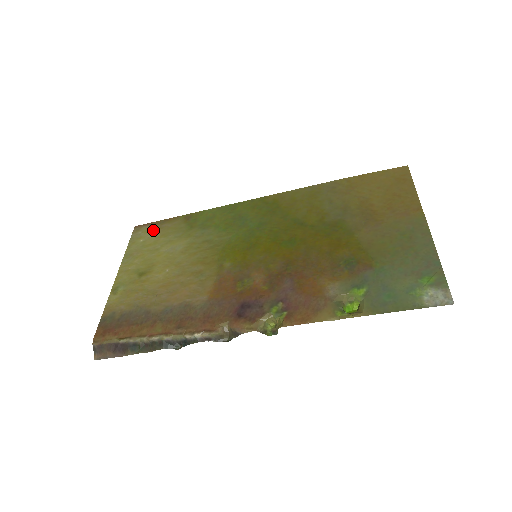
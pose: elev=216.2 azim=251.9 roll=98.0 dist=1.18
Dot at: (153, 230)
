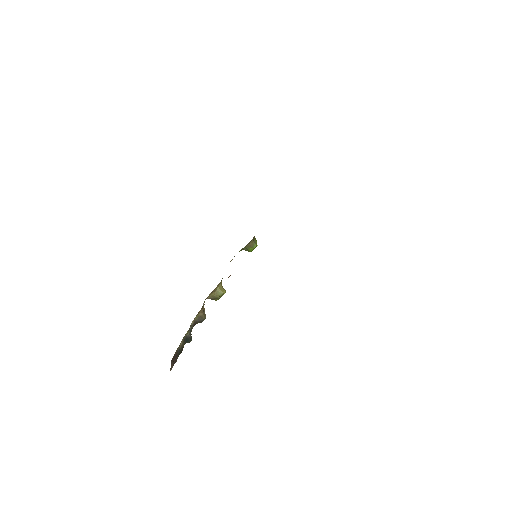
Dot at: occluded
